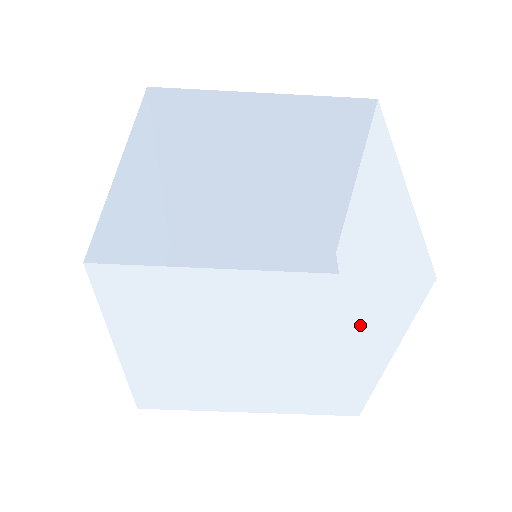
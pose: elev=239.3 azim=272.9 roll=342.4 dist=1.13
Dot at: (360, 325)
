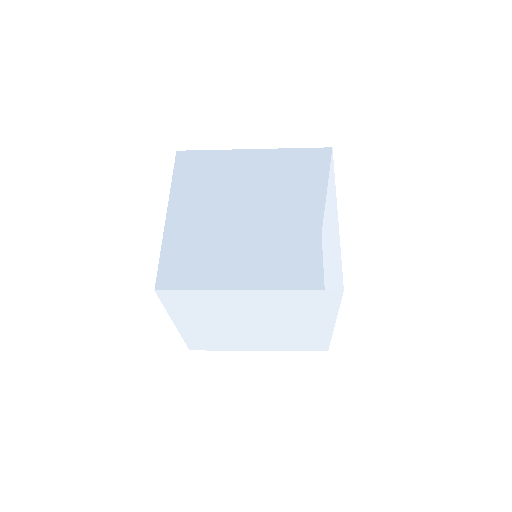
Dot at: (310, 310)
